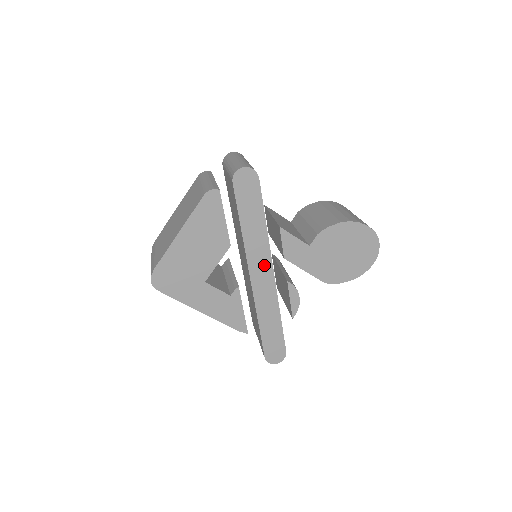
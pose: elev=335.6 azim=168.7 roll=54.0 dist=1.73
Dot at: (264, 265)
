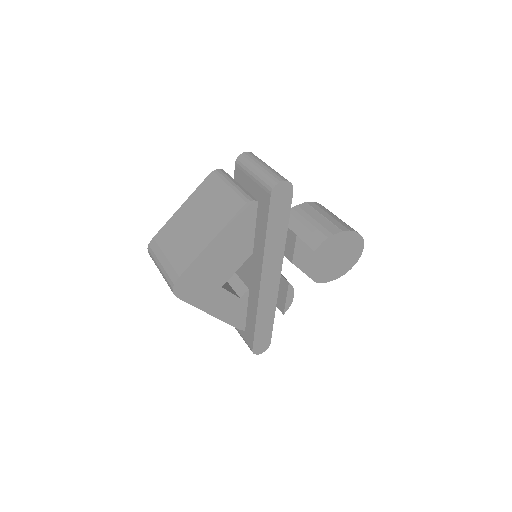
Dot at: (275, 269)
